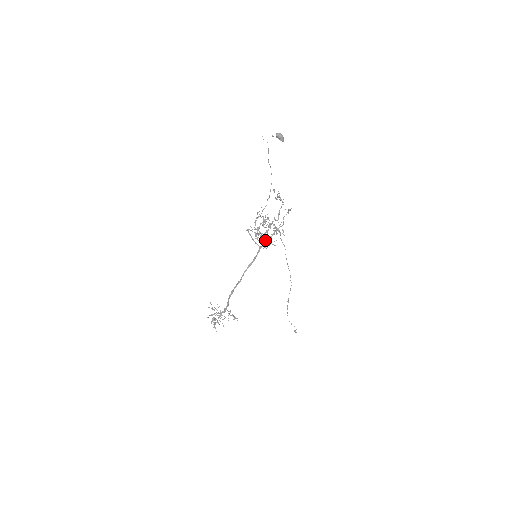
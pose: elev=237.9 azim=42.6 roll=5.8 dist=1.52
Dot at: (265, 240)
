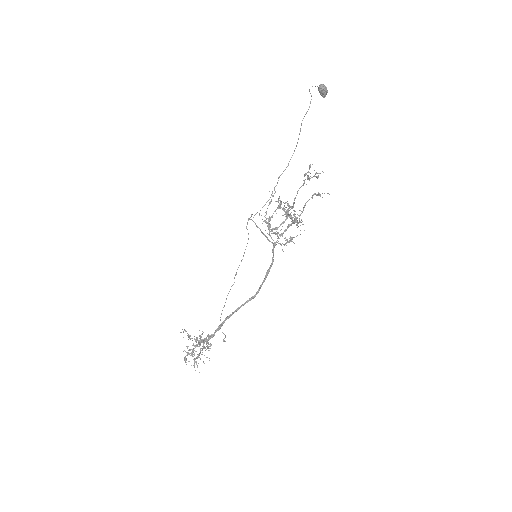
Dot at: (280, 234)
